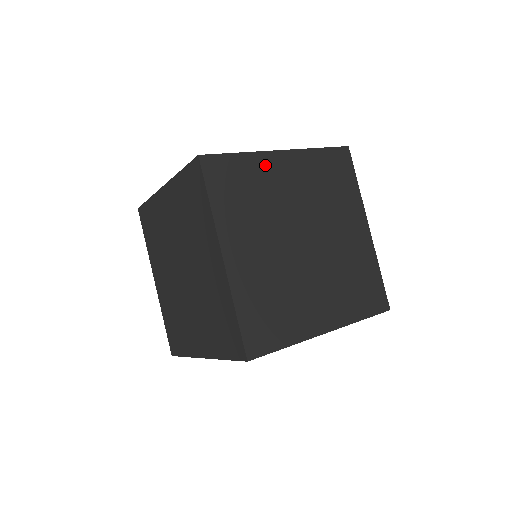
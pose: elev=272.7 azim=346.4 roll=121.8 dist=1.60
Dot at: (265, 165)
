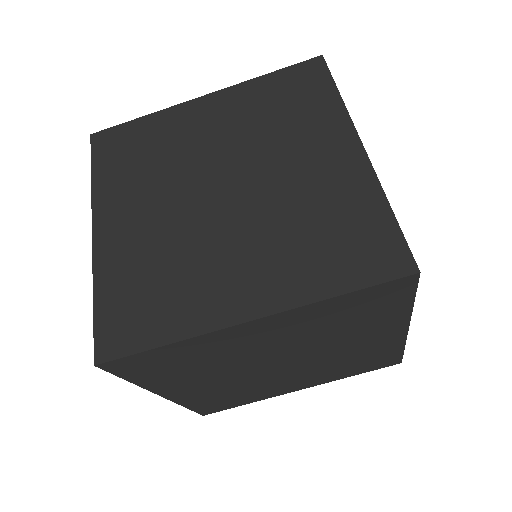
Dot at: (175, 119)
